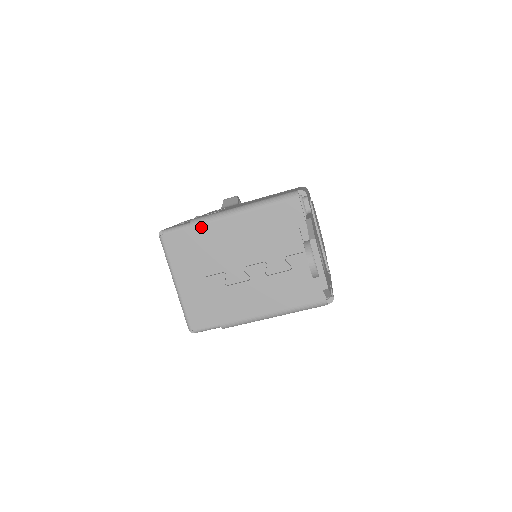
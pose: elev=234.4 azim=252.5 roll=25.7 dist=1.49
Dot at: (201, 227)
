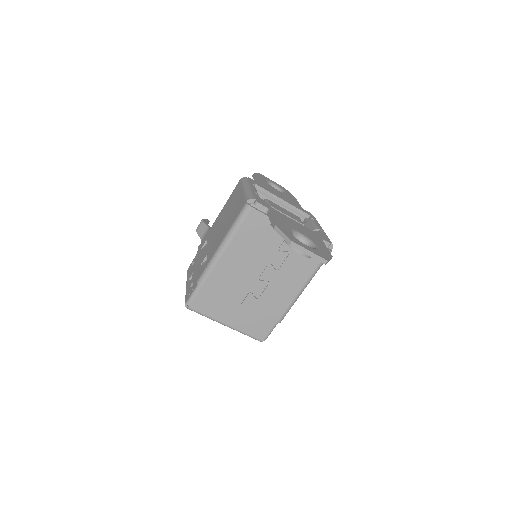
Dot at: (208, 281)
